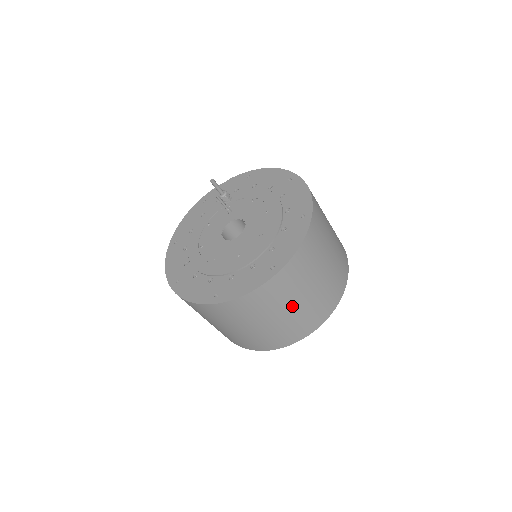
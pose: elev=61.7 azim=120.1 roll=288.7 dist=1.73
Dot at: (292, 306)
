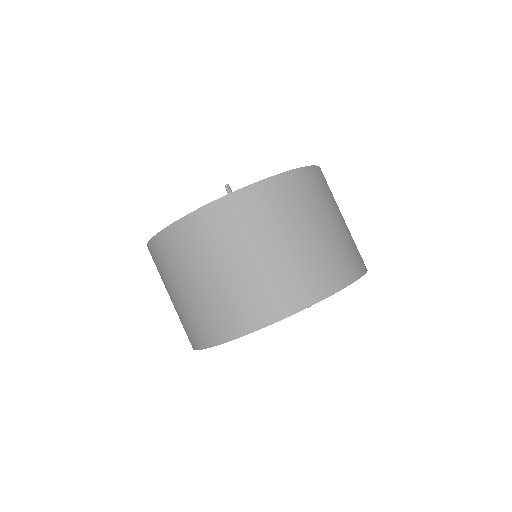
Dot at: (278, 242)
